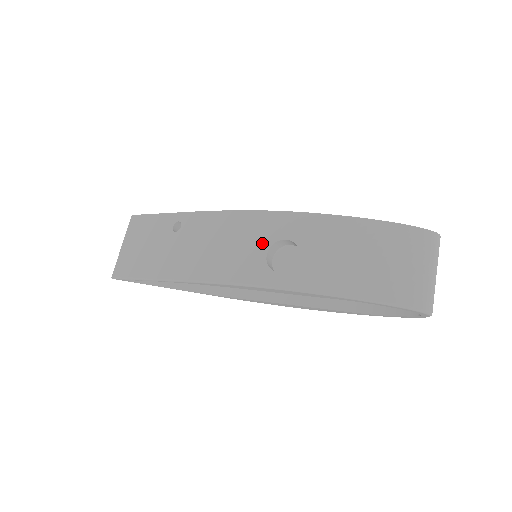
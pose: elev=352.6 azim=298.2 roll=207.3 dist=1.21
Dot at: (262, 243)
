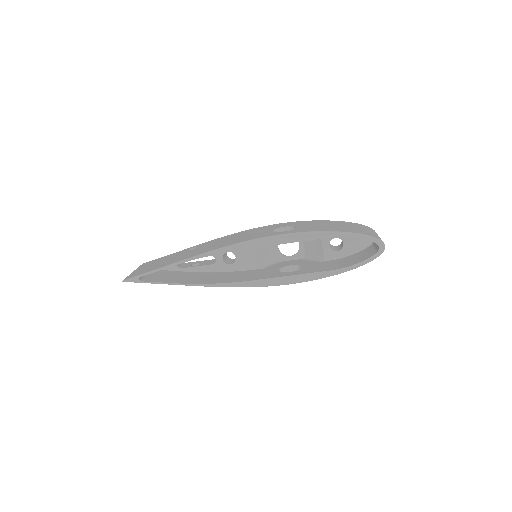
Dot at: (268, 230)
